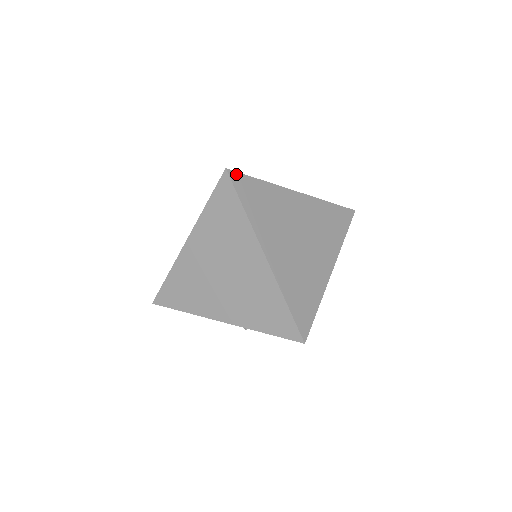
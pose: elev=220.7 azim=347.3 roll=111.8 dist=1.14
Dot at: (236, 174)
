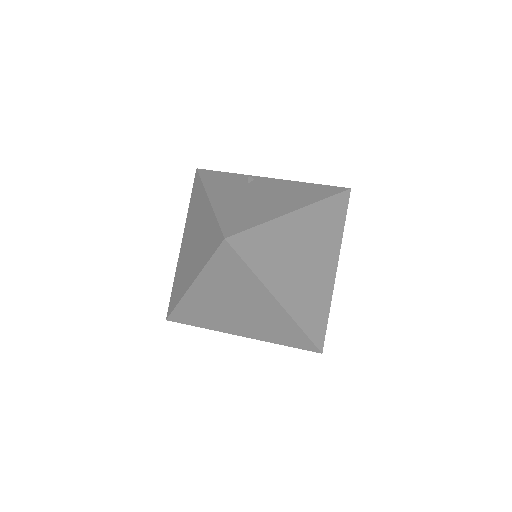
Dot at: (236, 237)
